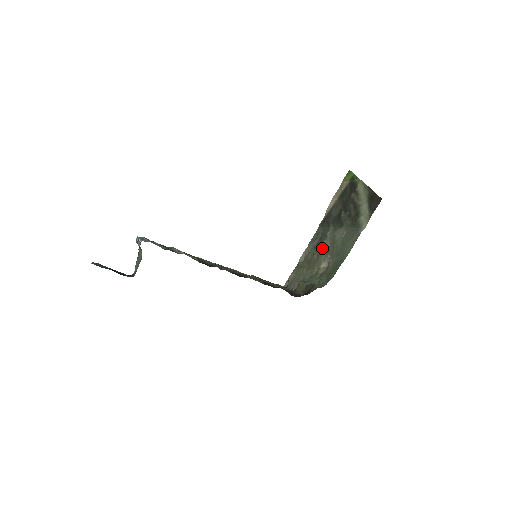
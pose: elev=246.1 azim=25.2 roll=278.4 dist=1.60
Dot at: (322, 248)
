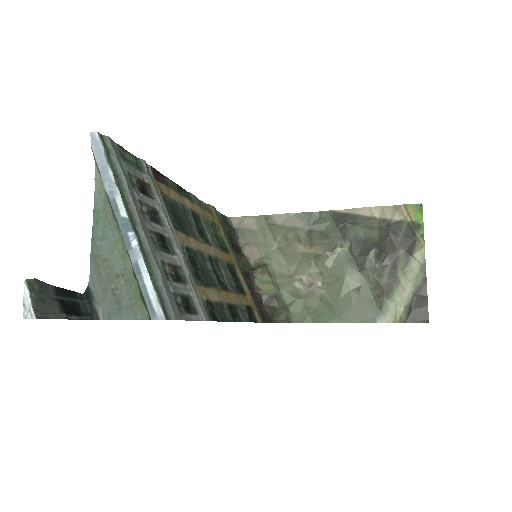
Dot at: (319, 261)
